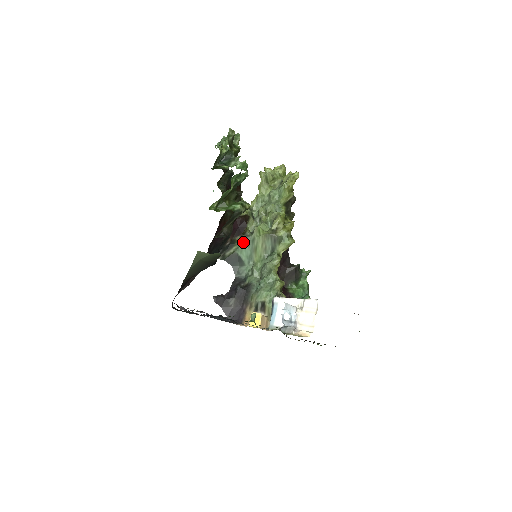
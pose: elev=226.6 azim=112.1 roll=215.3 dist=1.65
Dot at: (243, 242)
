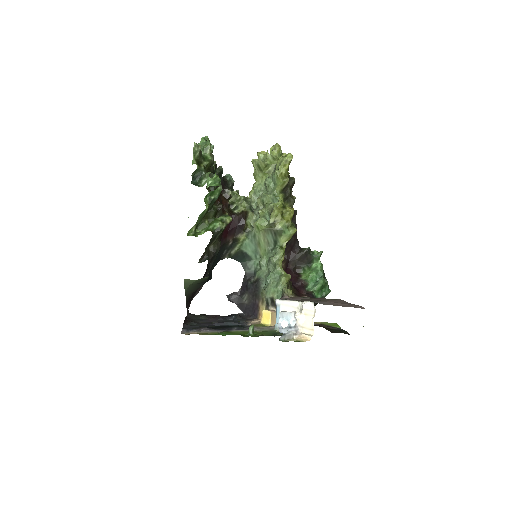
Dot at: (245, 239)
